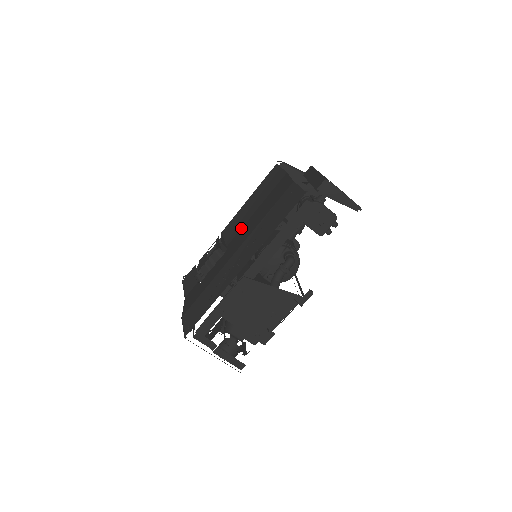
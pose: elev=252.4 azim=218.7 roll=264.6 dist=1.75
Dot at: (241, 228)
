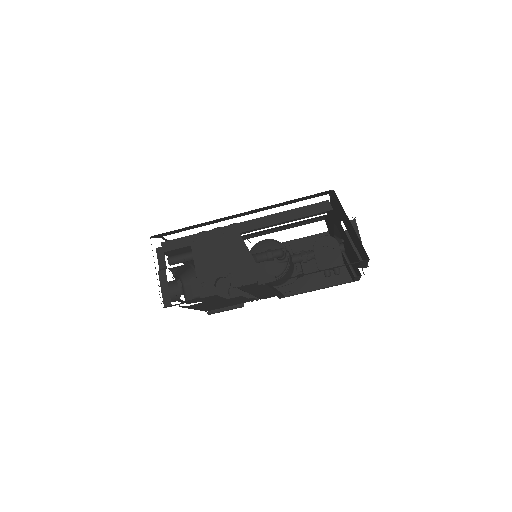
Dot at: occluded
